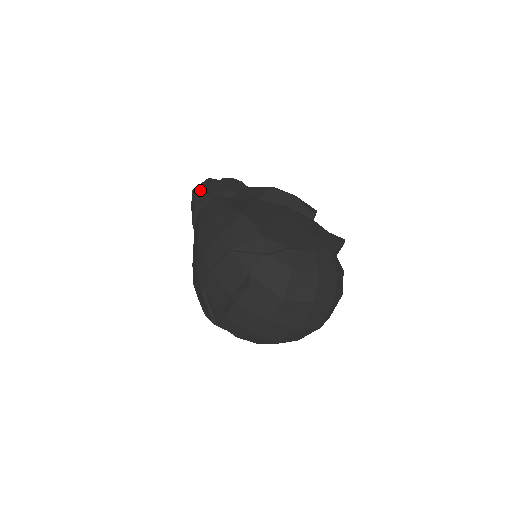
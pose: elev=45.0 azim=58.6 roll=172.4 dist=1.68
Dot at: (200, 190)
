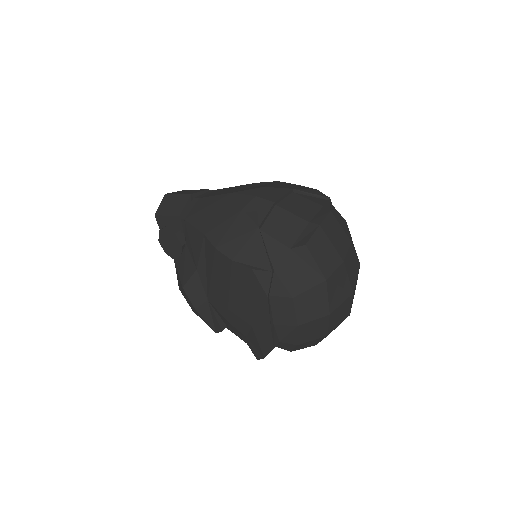
Dot at: (181, 192)
